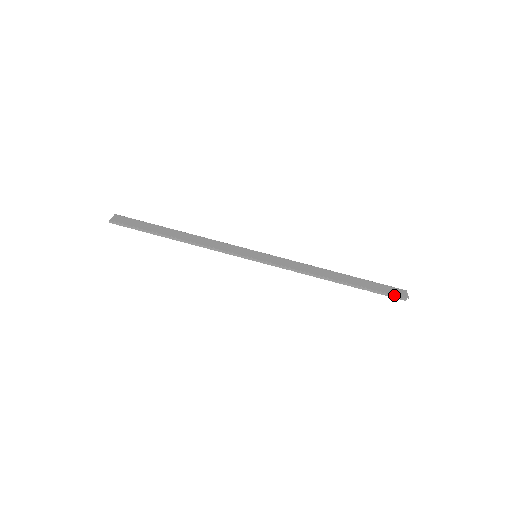
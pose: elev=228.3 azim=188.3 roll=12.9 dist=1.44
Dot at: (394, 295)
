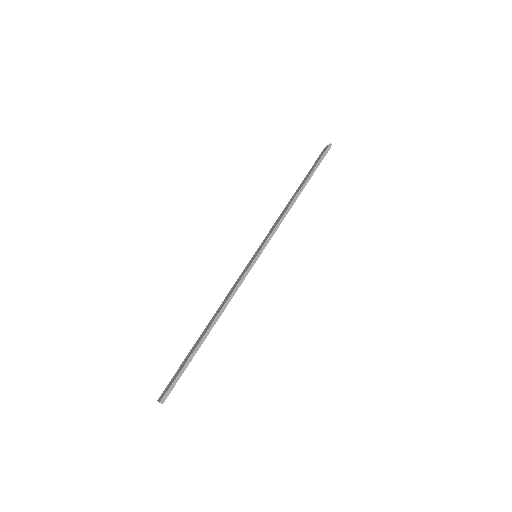
Dot at: (325, 151)
